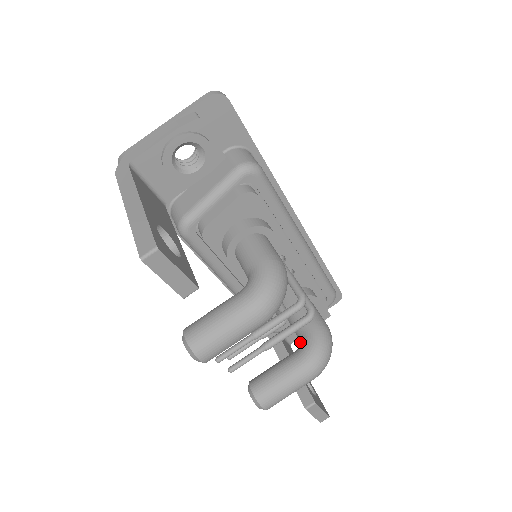
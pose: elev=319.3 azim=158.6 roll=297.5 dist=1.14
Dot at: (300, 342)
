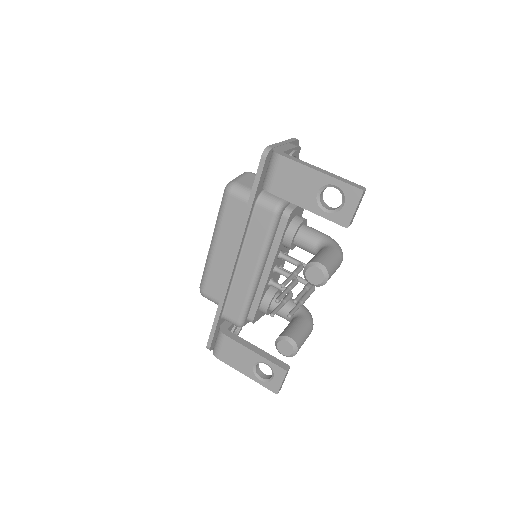
Dot at: (295, 313)
